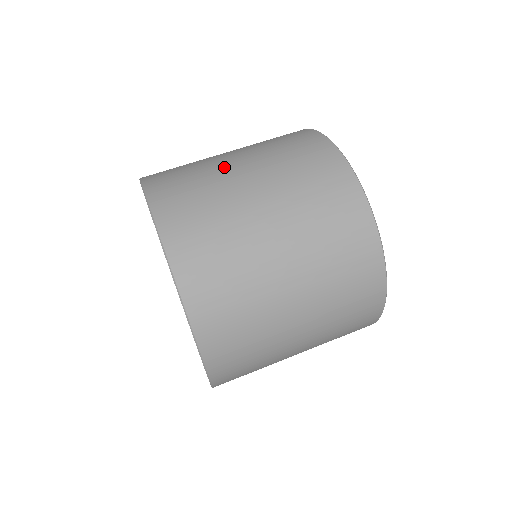
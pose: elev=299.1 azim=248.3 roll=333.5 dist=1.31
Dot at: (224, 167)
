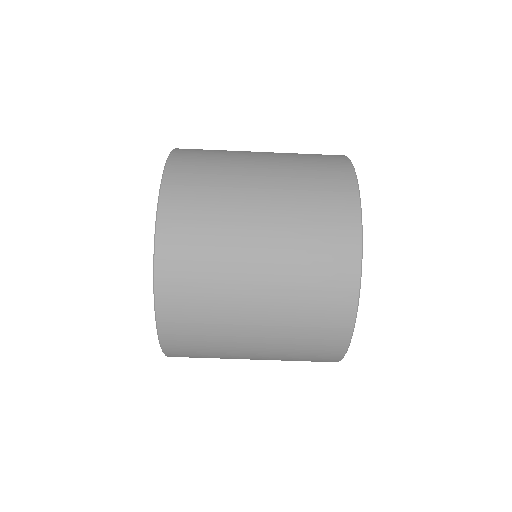
Dot at: (241, 281)
